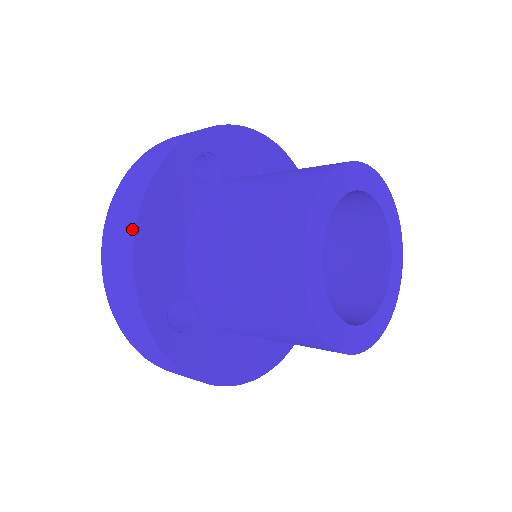
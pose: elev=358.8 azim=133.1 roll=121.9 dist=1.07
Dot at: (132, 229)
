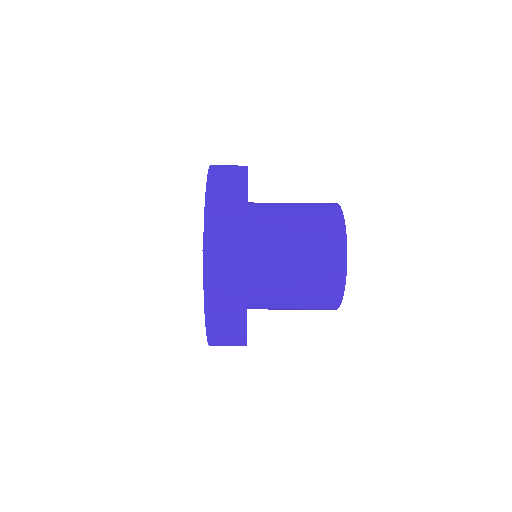
Dot at: (244, 174)
